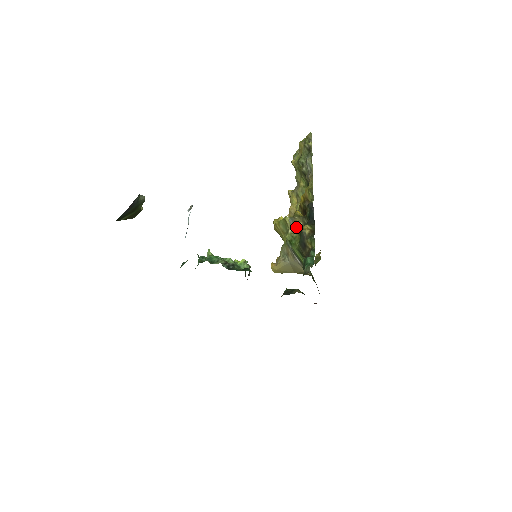
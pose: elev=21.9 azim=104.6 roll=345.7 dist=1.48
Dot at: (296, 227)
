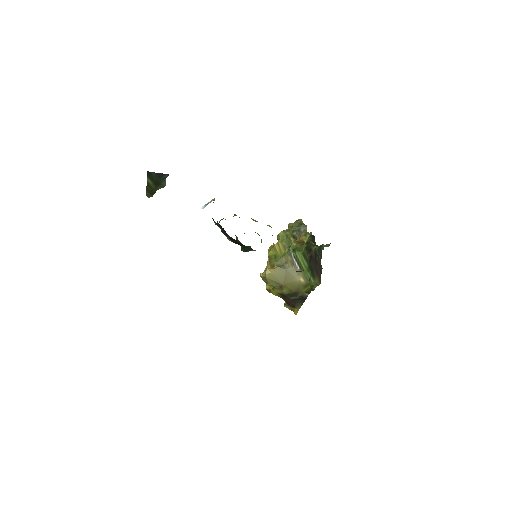
Dot at: (299, 245)
